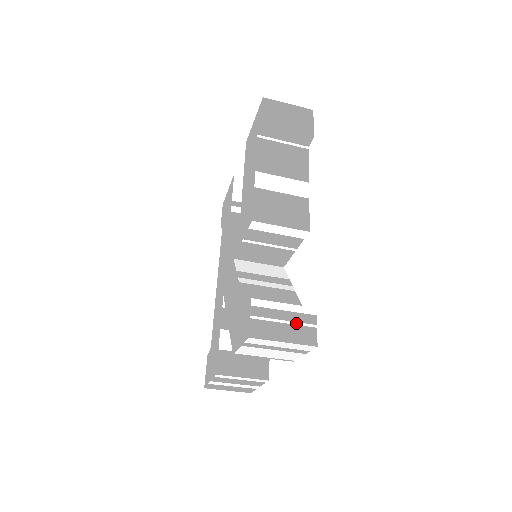
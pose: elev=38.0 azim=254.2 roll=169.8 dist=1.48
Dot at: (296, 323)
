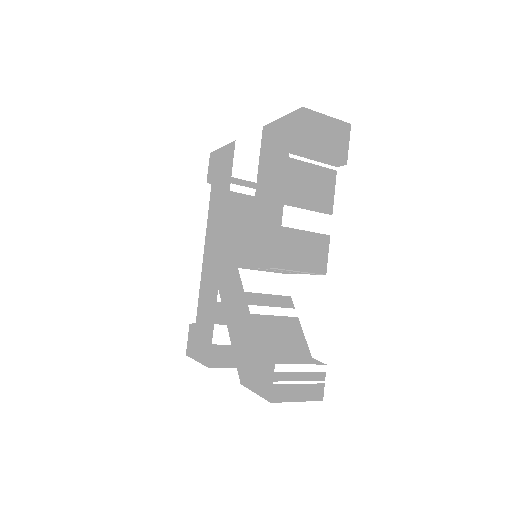
Dot at: (309, 382)
